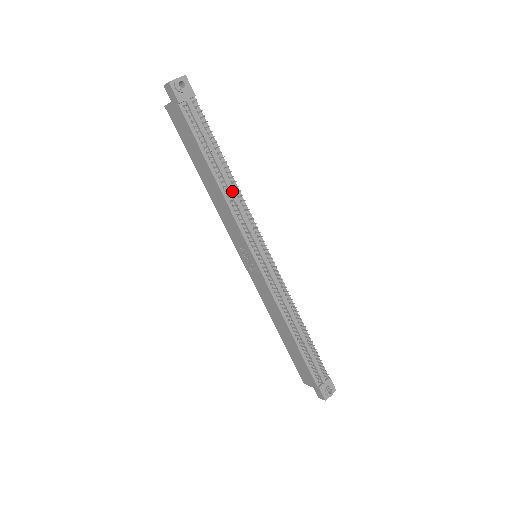
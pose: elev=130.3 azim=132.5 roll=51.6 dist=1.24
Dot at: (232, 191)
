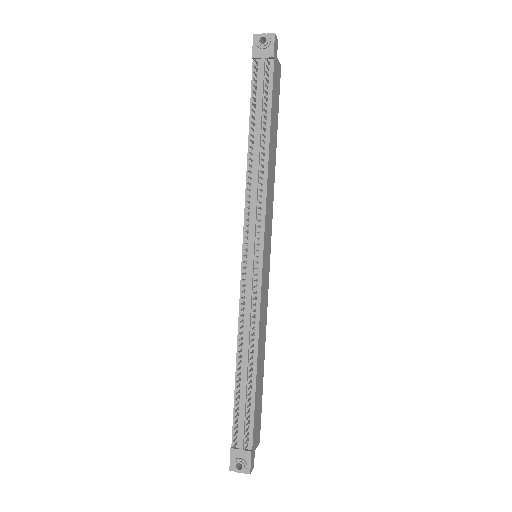
Dot at: (257, 168)
